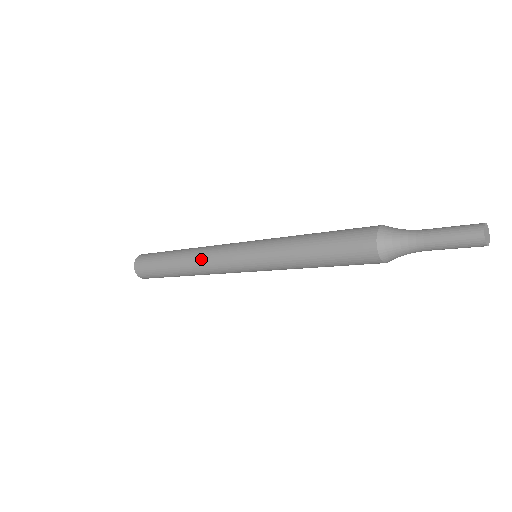
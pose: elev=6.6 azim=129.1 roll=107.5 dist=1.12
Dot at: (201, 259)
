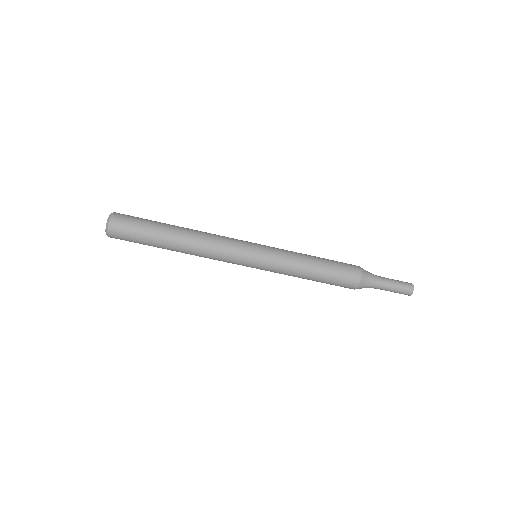
Dot at: (208, 244)
